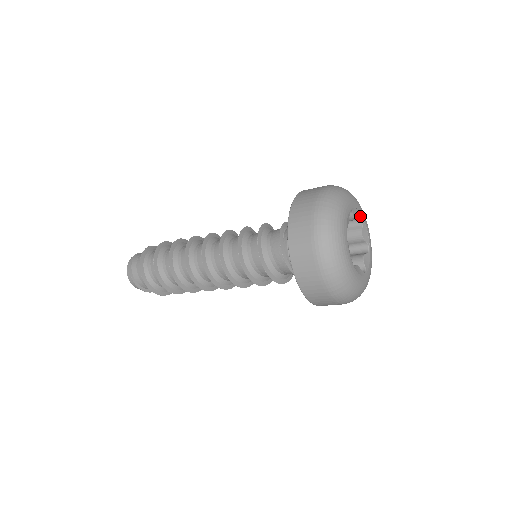
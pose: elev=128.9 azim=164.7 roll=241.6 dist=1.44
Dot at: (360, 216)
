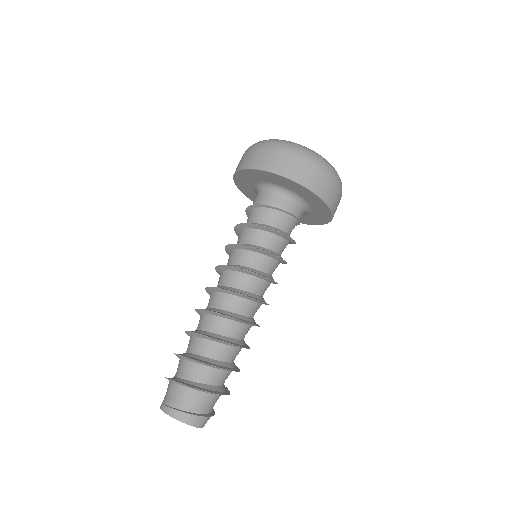
Dot at: occluded
